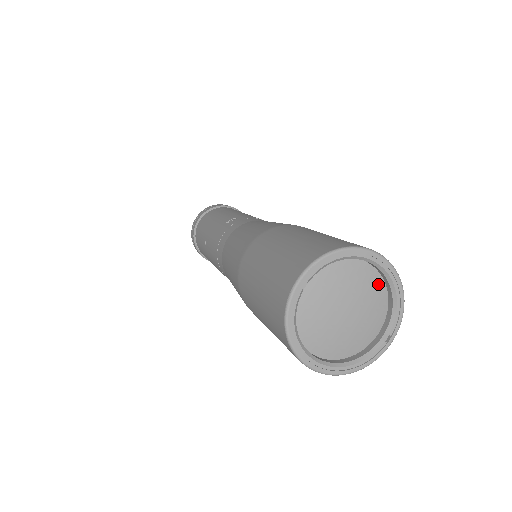
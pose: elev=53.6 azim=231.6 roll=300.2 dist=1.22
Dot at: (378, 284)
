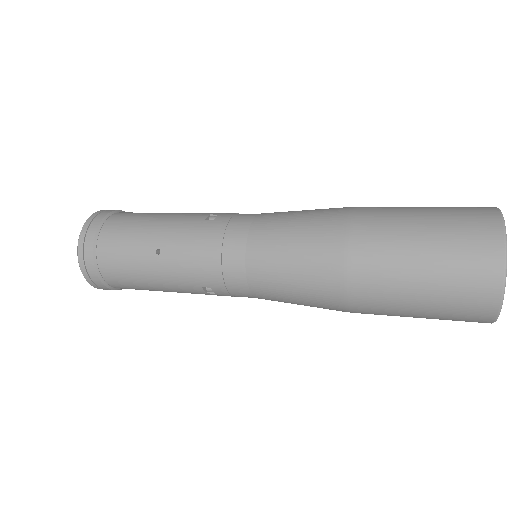
Dot at: occluded
